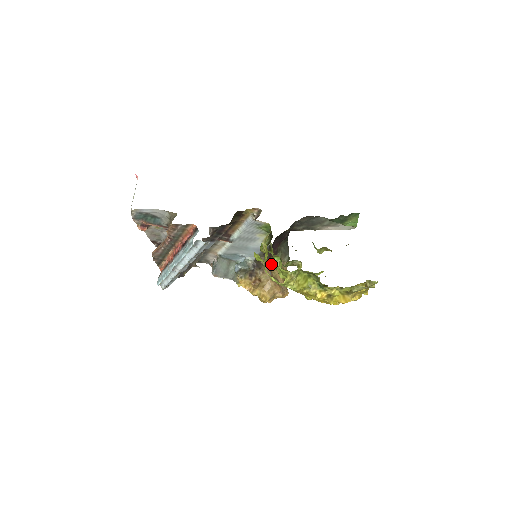
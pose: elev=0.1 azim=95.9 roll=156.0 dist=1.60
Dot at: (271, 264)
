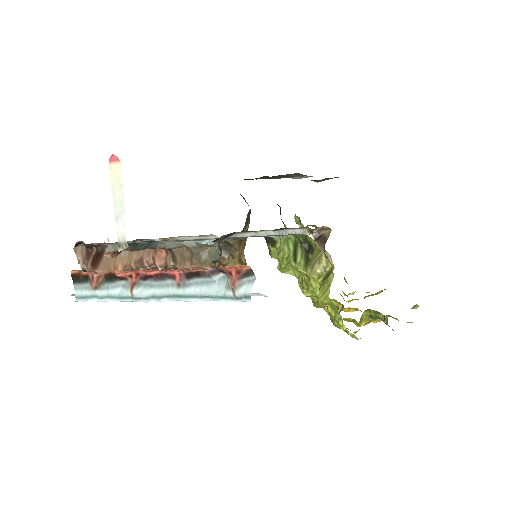
Dot at: occluded
